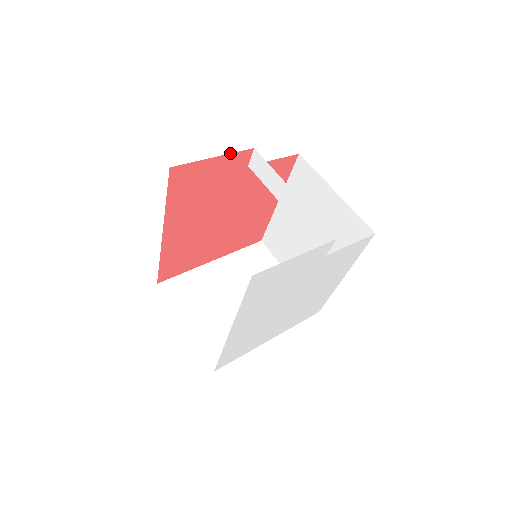
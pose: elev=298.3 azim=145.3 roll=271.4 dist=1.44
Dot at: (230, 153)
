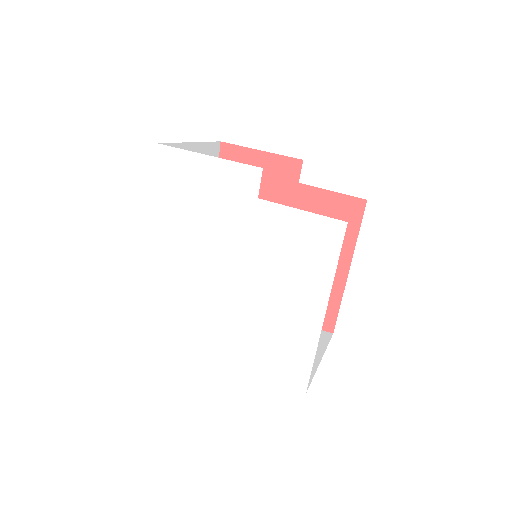
Dot at: (277, 154)
